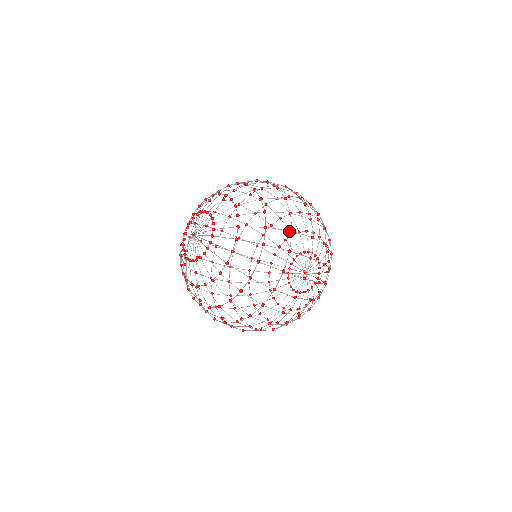
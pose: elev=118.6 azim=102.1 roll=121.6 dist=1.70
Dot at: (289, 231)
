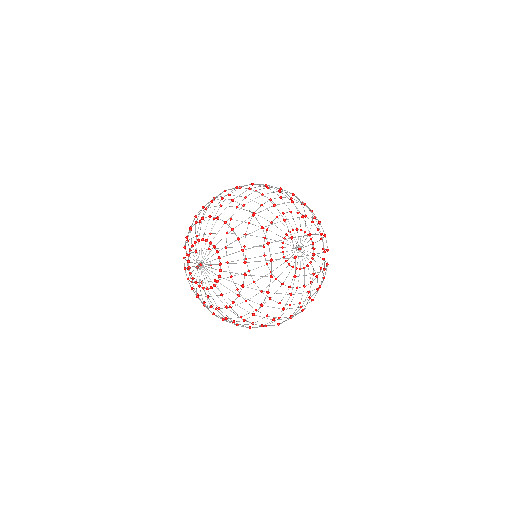
Dot at: occluded
